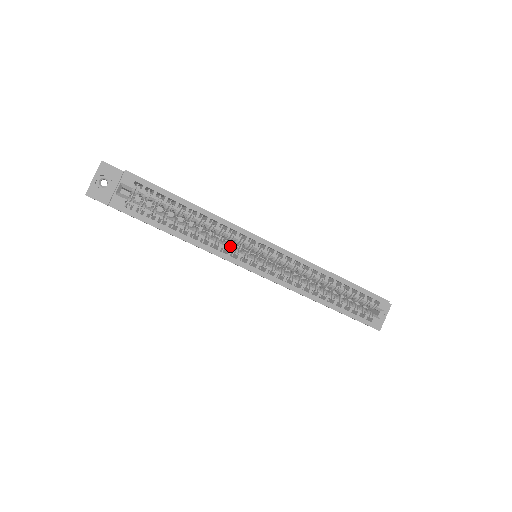
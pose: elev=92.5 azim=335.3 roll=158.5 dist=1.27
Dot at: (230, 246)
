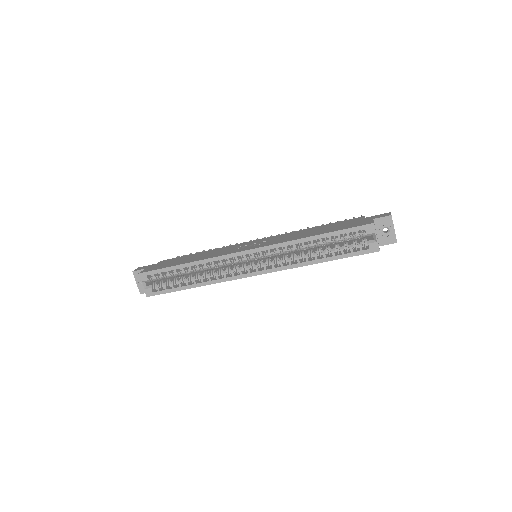
Dot at: (223, 271)
